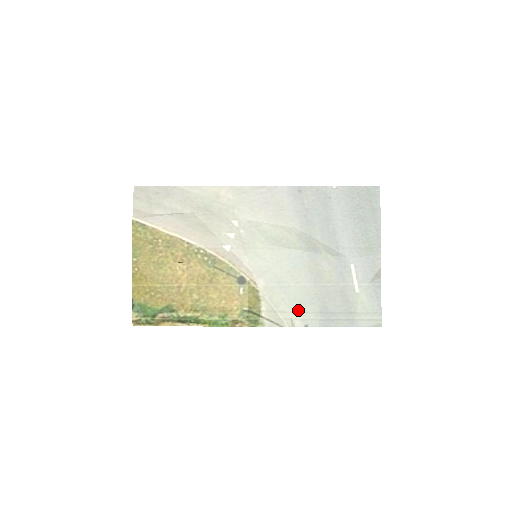
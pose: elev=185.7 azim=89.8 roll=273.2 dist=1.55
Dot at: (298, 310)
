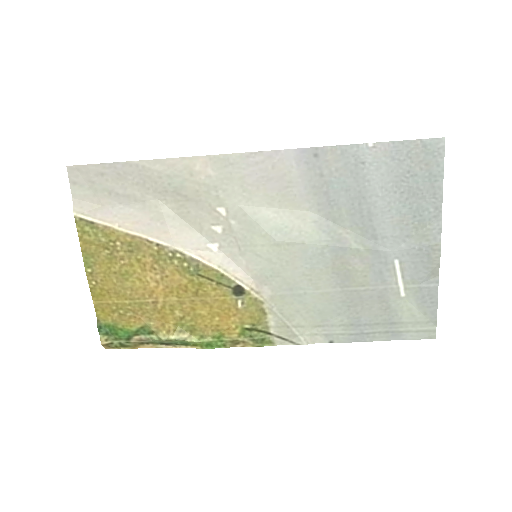
Dot at: (319, 323)
